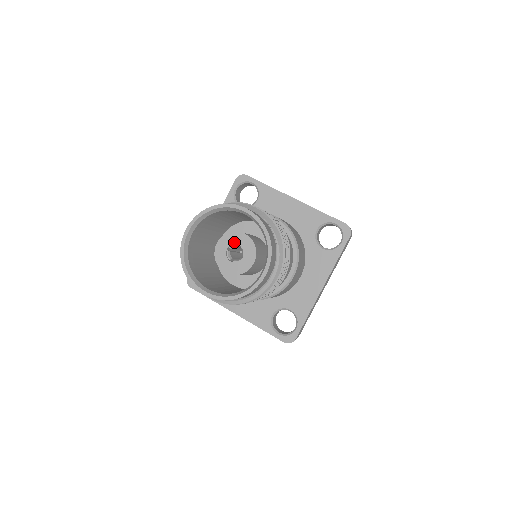
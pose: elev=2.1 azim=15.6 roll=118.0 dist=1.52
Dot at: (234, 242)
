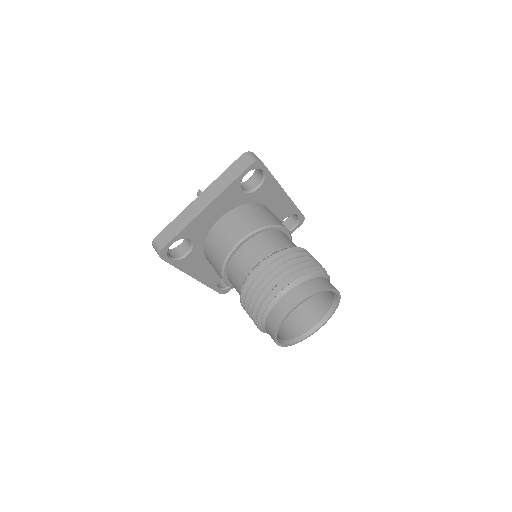
Dot at: occluded
